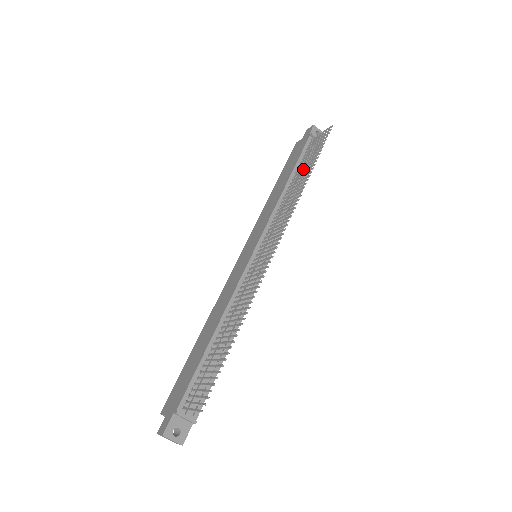
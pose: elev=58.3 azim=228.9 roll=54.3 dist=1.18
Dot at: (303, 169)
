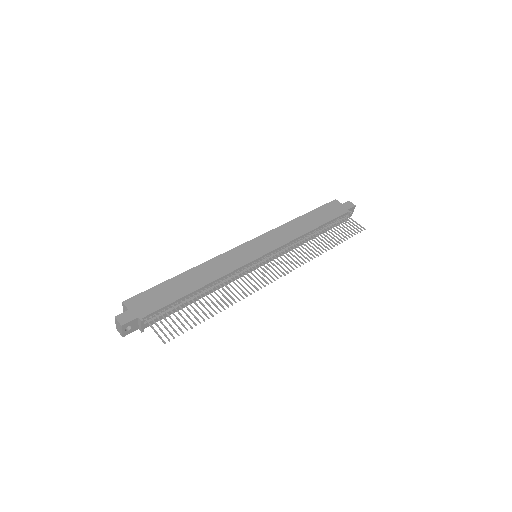
Dot at: (328, 234)
